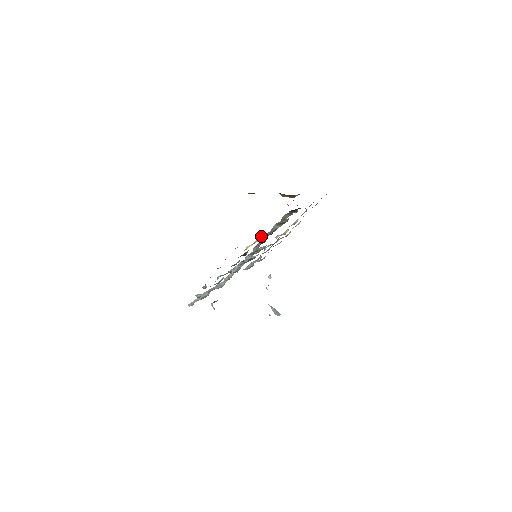
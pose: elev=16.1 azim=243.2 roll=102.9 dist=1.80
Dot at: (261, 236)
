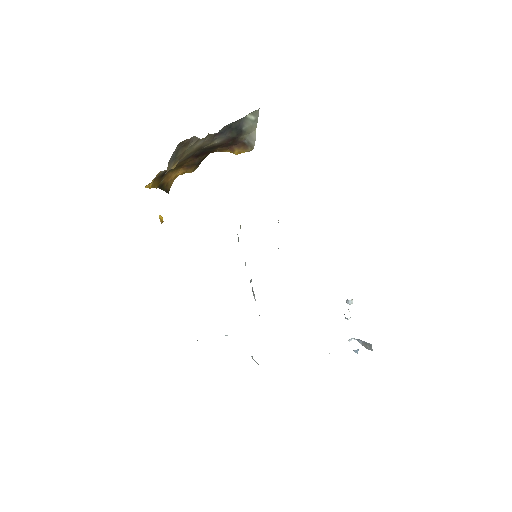
Dot at: occluded
